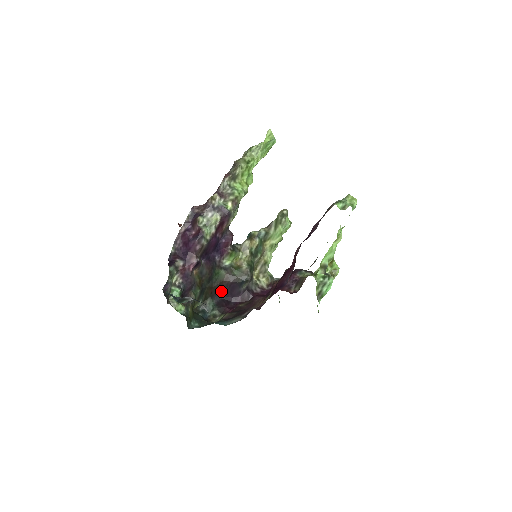
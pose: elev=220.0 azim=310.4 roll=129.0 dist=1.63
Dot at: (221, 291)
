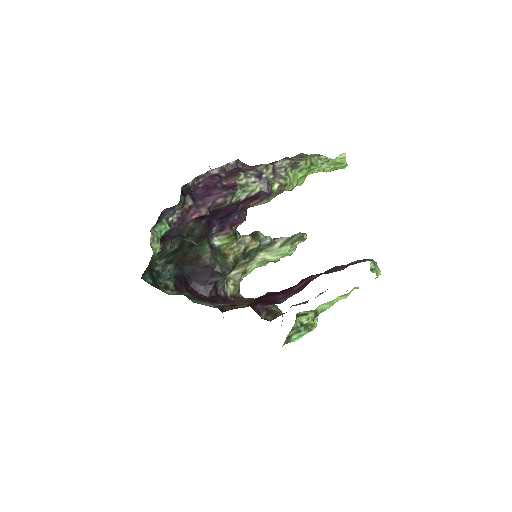
Dot at: (189, 266)
